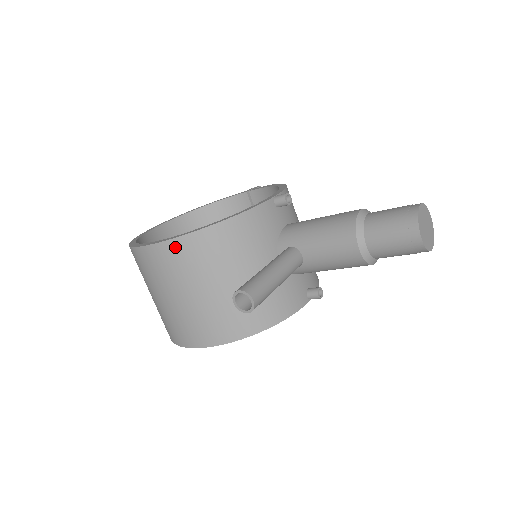
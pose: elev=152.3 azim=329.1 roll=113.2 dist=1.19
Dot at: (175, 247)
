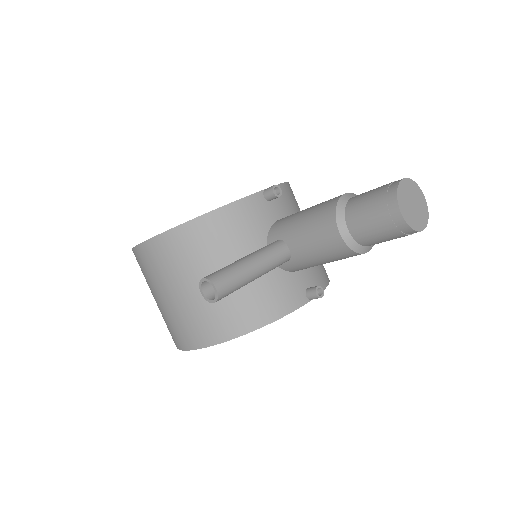
Dot at: (161, 243)
